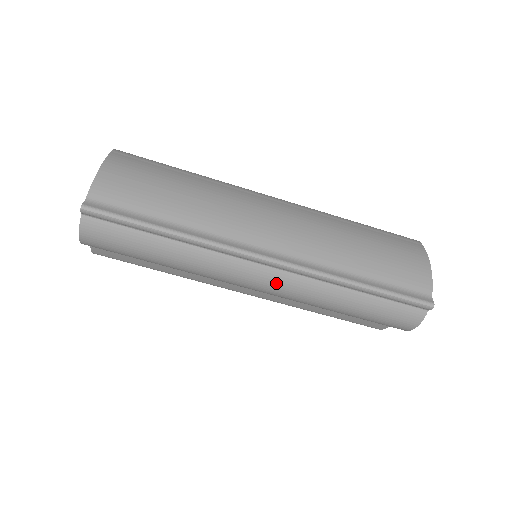
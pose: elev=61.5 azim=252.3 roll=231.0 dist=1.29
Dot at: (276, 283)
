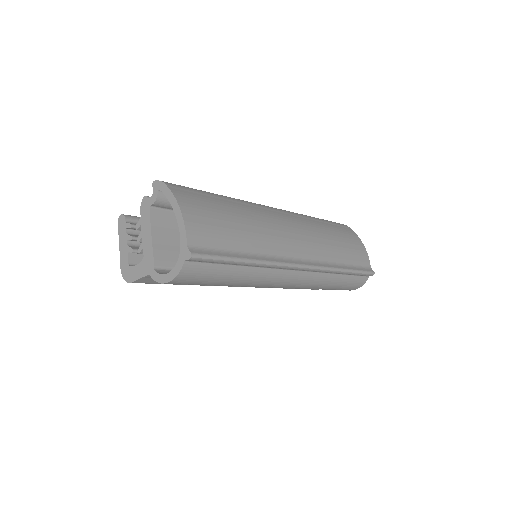
Dot at: (300, 281)
